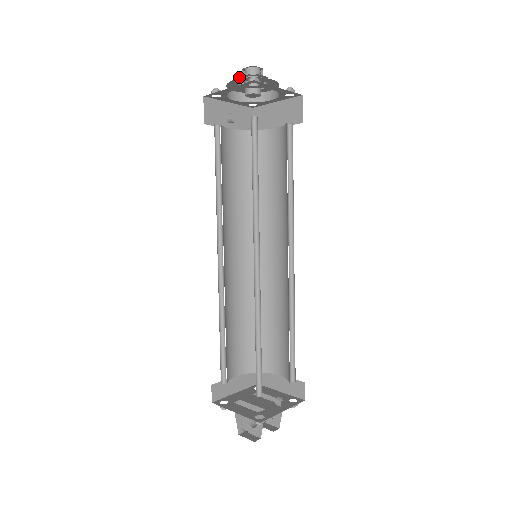
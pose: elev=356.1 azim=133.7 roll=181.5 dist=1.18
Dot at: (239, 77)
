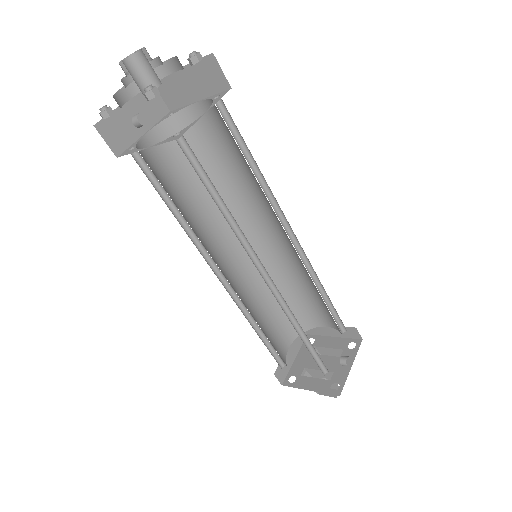
Dot at: occluded
